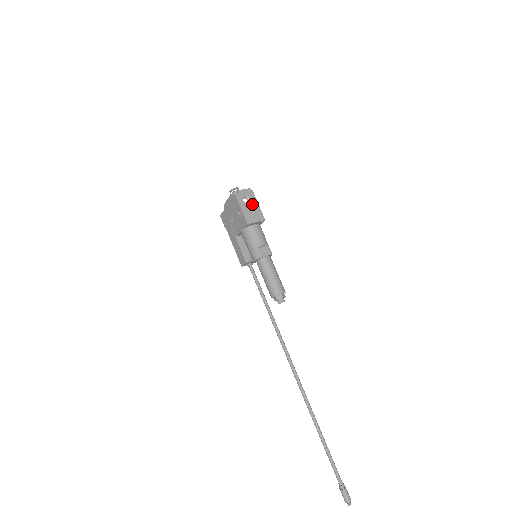
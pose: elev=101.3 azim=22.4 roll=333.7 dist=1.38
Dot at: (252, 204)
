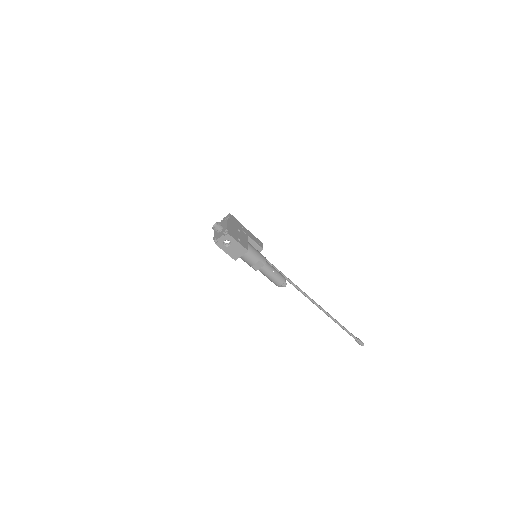
Dot at: (232, 245)
